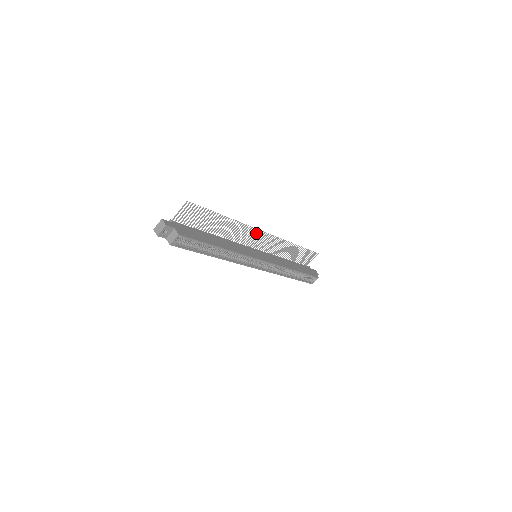
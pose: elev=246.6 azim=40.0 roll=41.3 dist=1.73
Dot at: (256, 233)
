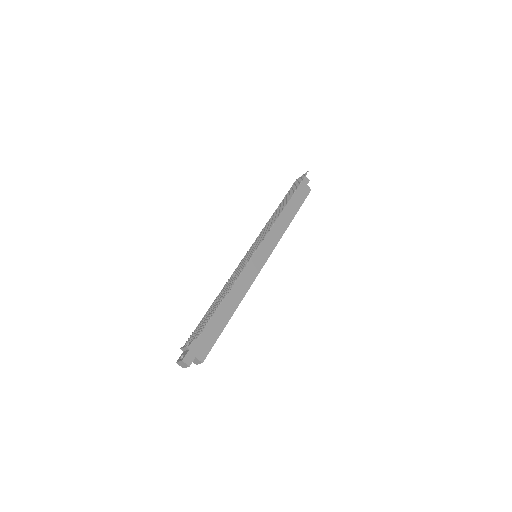
Dot at: (253, 250)
